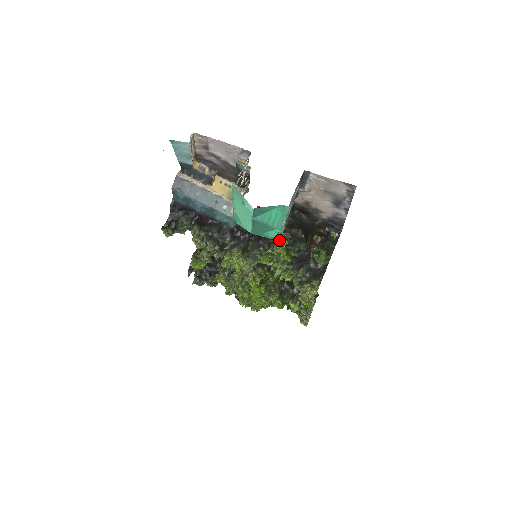
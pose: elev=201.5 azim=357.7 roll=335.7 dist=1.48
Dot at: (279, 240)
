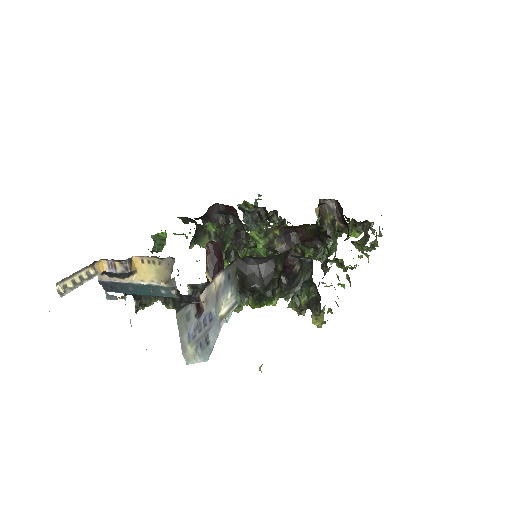
Dot at: occluded
